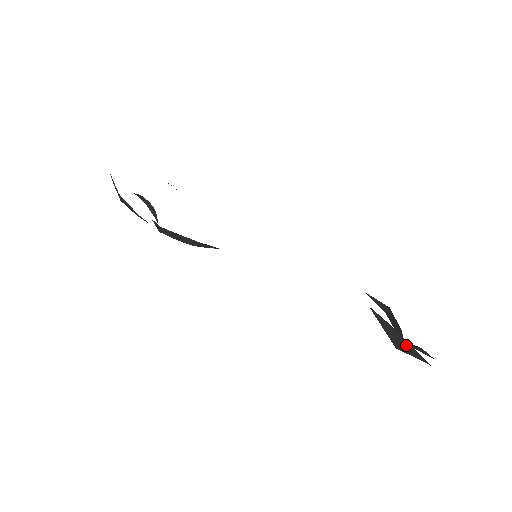
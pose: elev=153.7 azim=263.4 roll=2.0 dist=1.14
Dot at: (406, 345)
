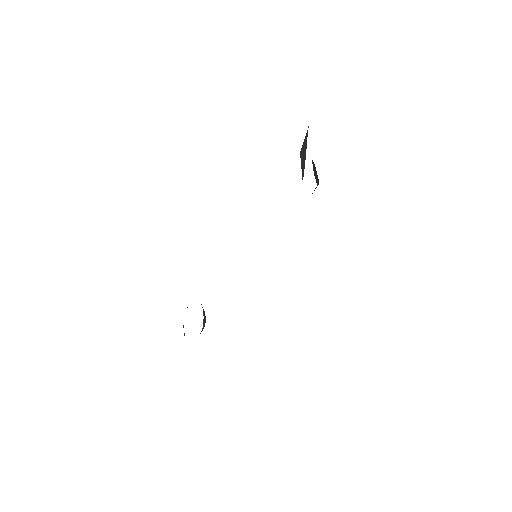
Dot at: occluded
